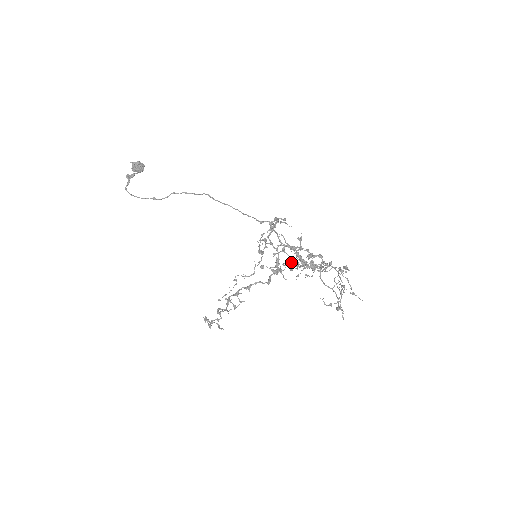
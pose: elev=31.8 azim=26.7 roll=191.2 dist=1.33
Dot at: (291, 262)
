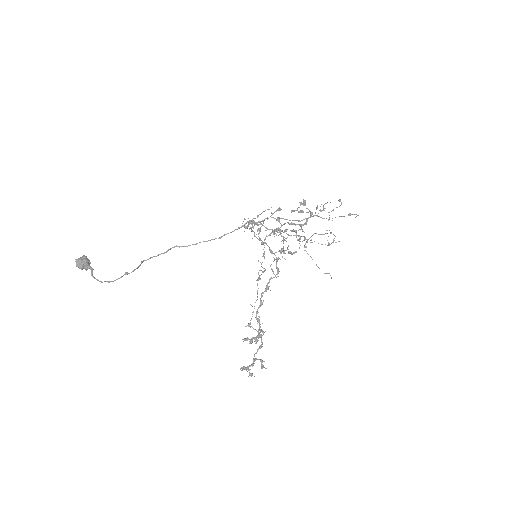
Dot at: occluded
